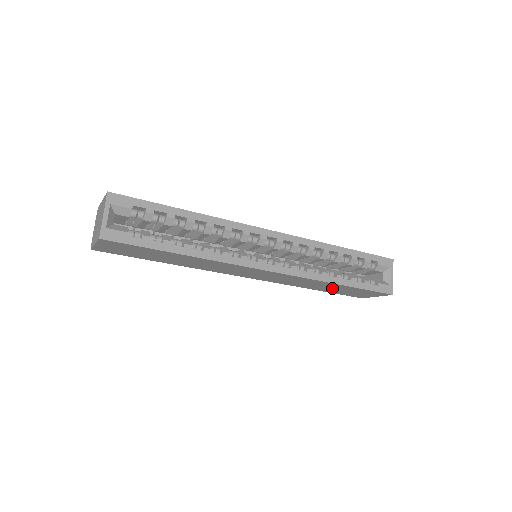
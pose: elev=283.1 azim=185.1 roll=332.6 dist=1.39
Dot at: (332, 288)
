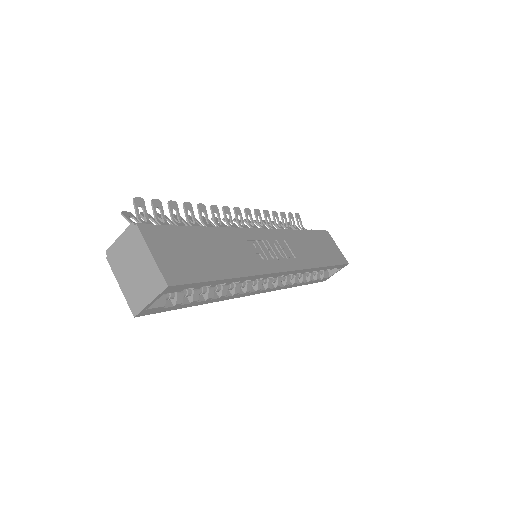
Dot at: occluded
